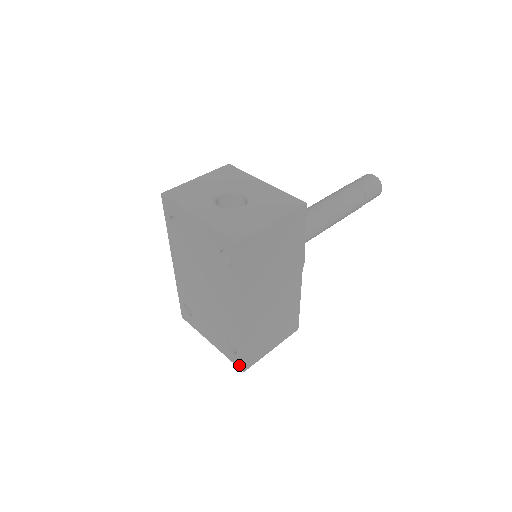
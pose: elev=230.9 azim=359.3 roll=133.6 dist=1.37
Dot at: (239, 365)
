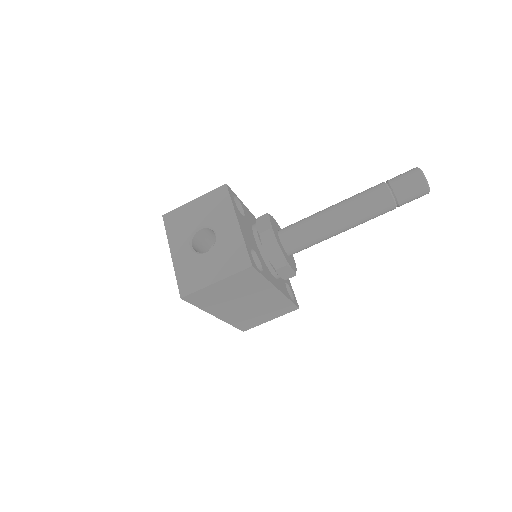
Dot at: occluded
